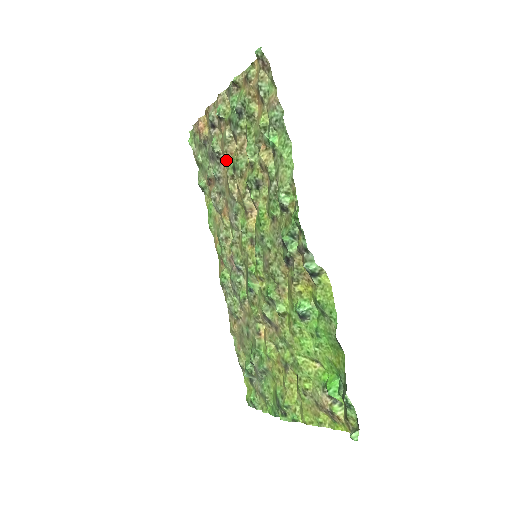
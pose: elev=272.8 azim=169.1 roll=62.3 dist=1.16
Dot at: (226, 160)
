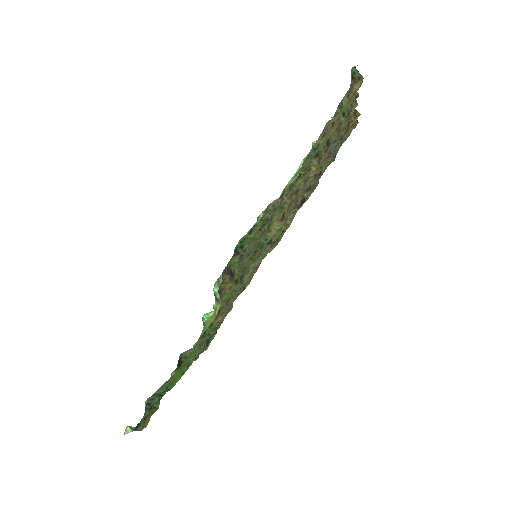
Dot at: occluded
